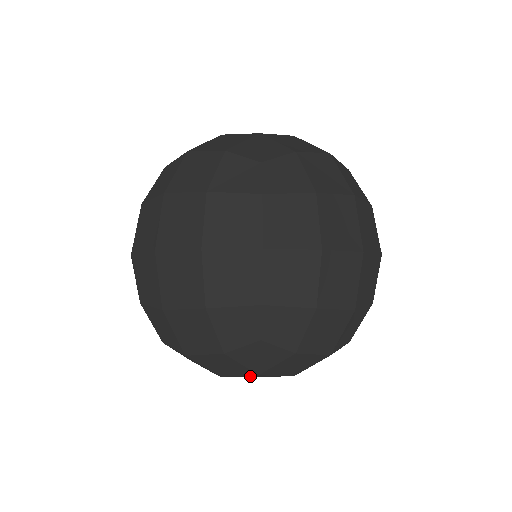
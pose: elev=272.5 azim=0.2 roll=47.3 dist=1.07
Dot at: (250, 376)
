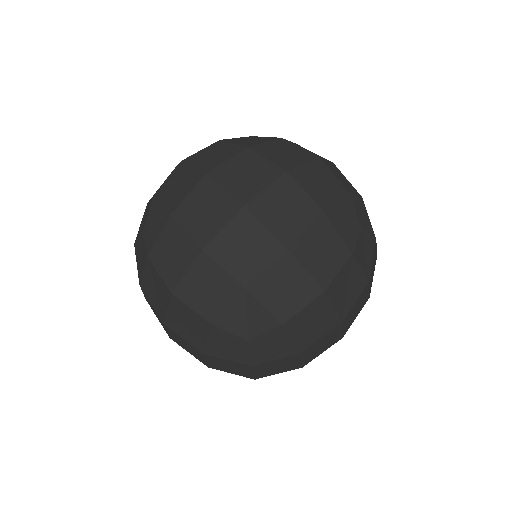
Dot at: (325, 347)
